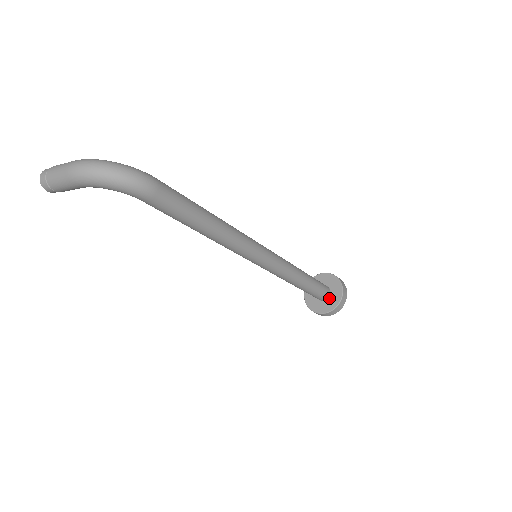
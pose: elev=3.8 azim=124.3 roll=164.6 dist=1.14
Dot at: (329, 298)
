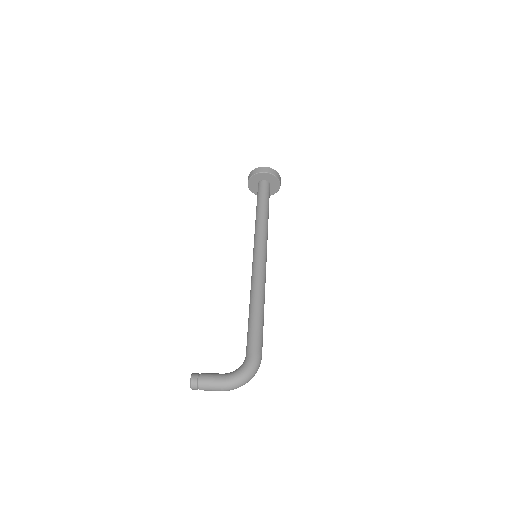
Dot at: (270, 188)
